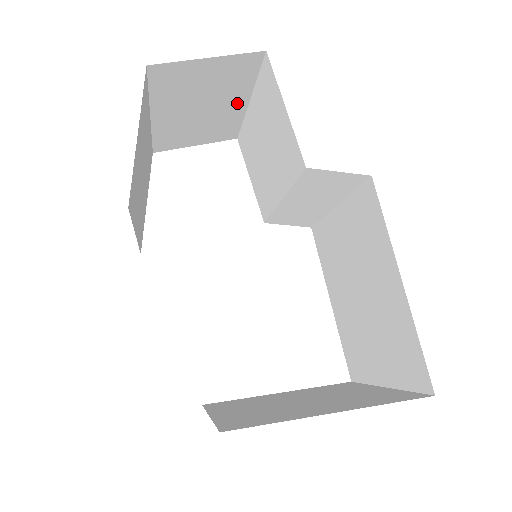
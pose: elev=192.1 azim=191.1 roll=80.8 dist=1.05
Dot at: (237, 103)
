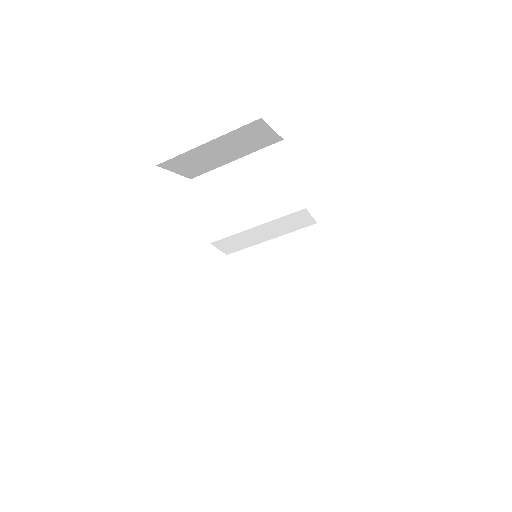
Dot at: (233, 158)
